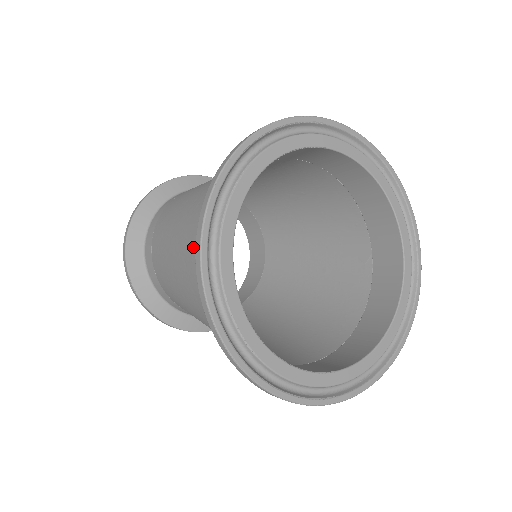
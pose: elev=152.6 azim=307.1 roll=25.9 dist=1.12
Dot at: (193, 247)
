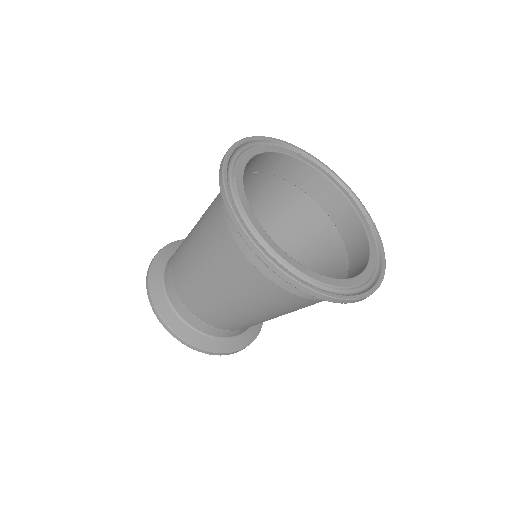
Dot at: (217, 237)
